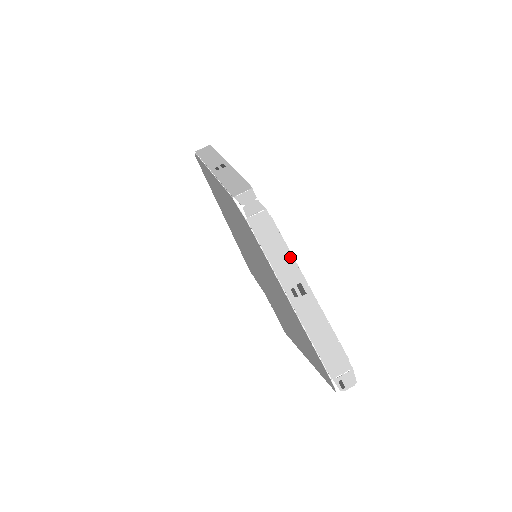
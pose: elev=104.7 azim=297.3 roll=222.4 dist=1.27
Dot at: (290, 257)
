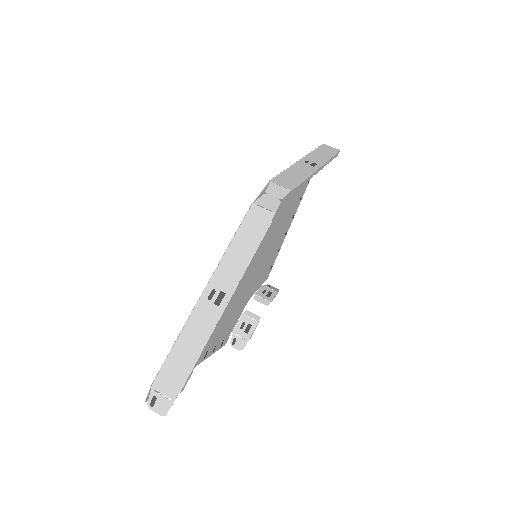
Dot at: (244, 267)
